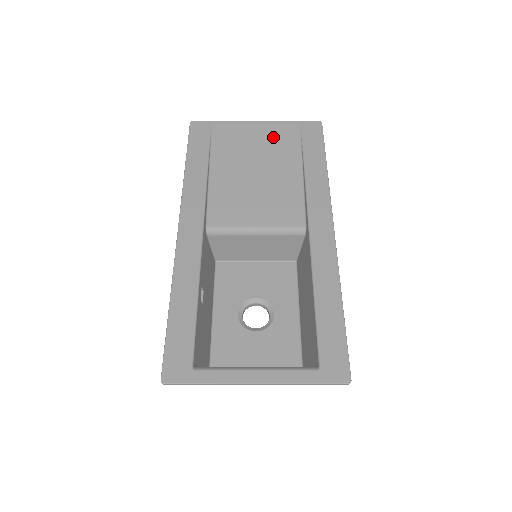
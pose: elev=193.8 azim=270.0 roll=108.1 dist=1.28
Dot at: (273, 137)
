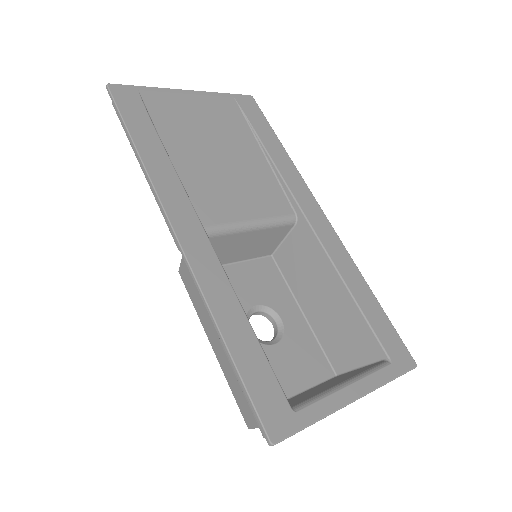
Dot at: (216, 111)
